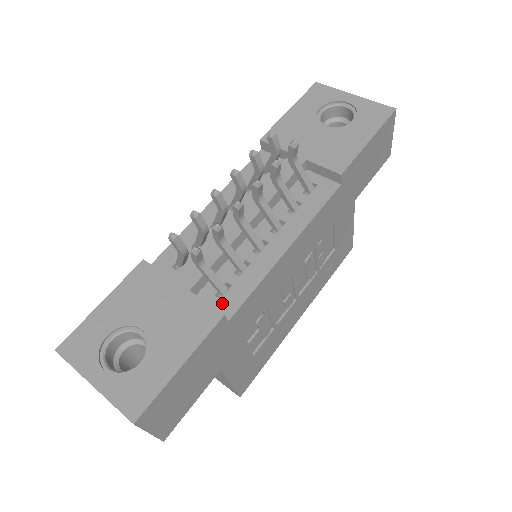
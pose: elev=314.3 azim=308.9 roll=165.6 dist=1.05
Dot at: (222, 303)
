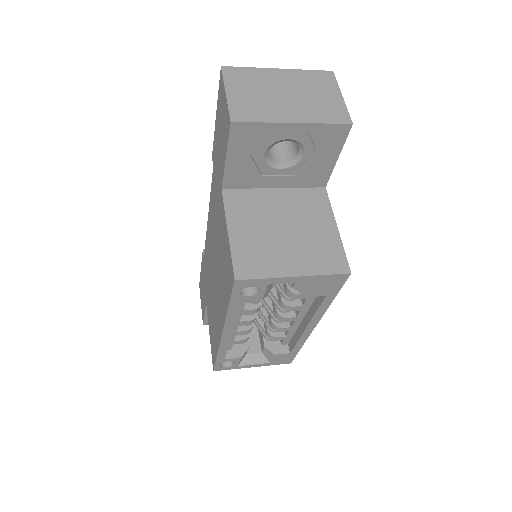
Dot at: occluded
